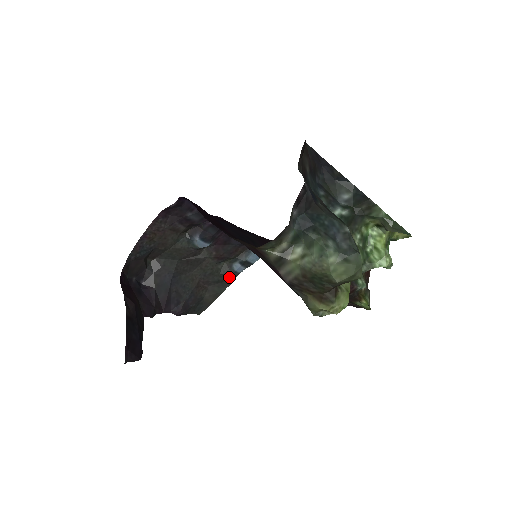
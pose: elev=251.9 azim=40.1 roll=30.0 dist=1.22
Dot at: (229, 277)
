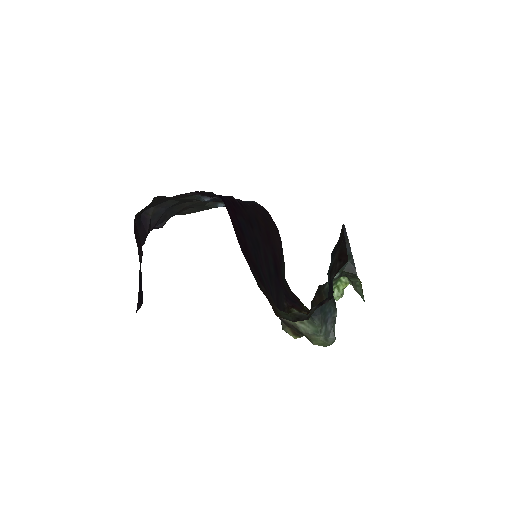
Dot at: (210, 207)
